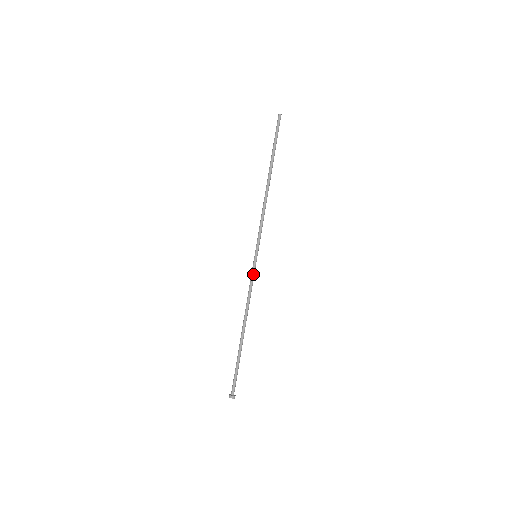
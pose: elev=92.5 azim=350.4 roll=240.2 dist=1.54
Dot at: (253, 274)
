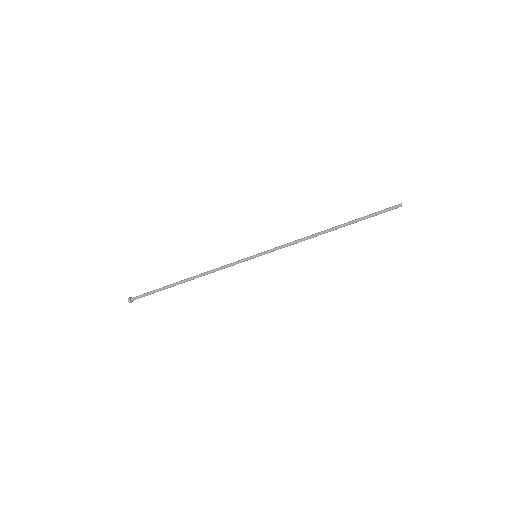
Dot at: occluded
